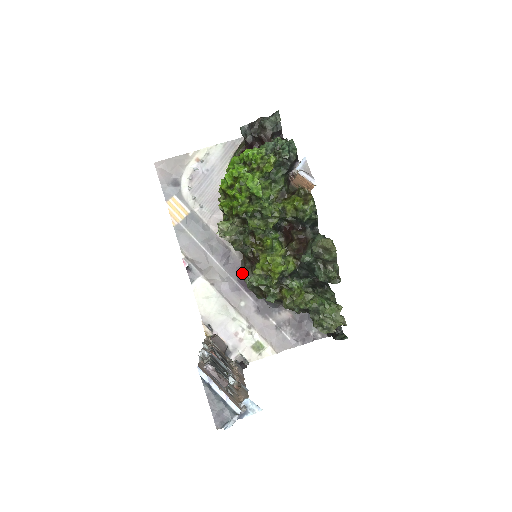
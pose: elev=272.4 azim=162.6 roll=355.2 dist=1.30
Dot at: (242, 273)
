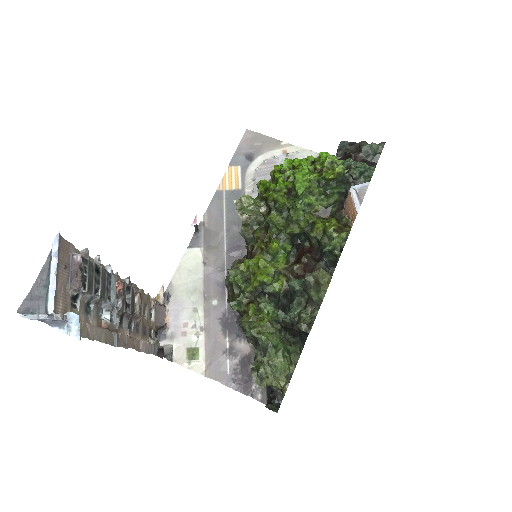
Dot at: (232, 265)
